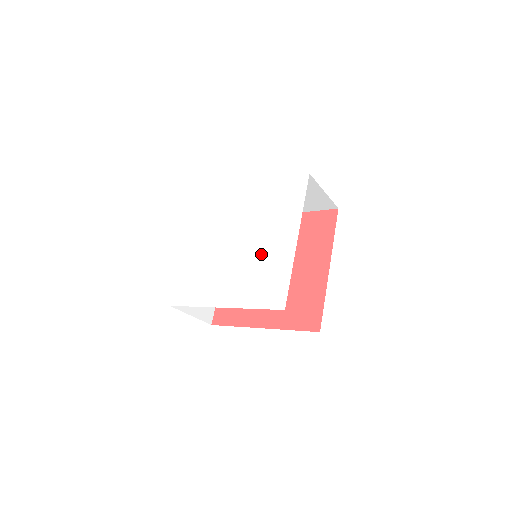
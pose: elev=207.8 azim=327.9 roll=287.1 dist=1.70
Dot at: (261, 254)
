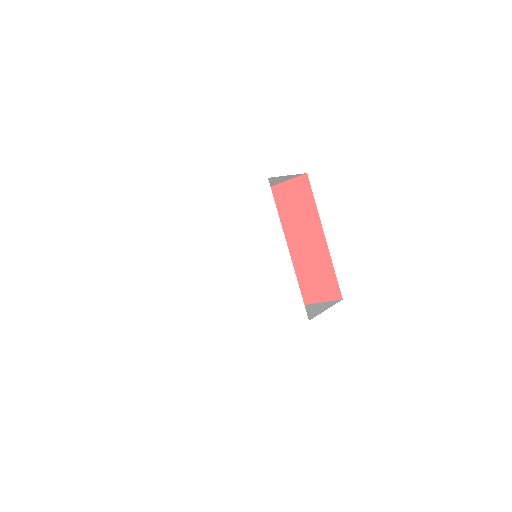
Dot at: (234, 295)
